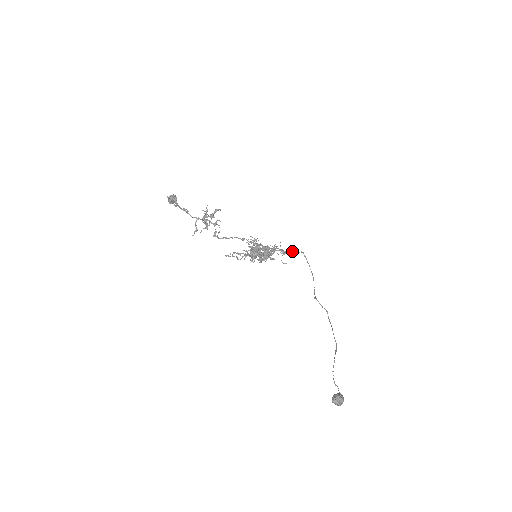
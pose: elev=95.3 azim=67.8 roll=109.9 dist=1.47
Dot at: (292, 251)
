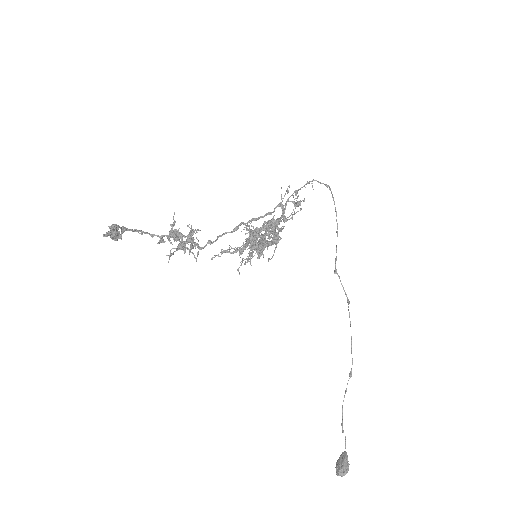
Dot at: occluded
